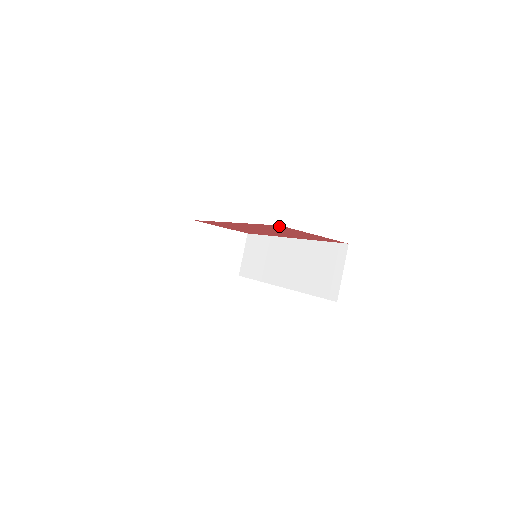
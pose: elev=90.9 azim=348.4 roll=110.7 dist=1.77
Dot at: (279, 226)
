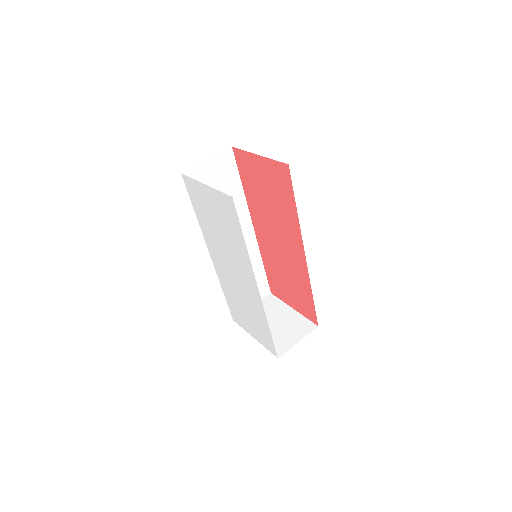
Dot at: (238, 156)
